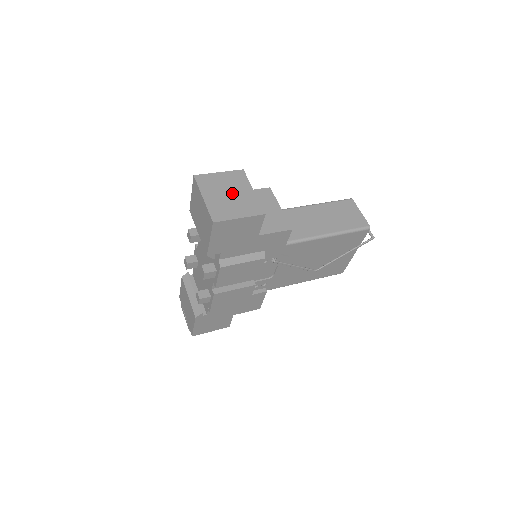
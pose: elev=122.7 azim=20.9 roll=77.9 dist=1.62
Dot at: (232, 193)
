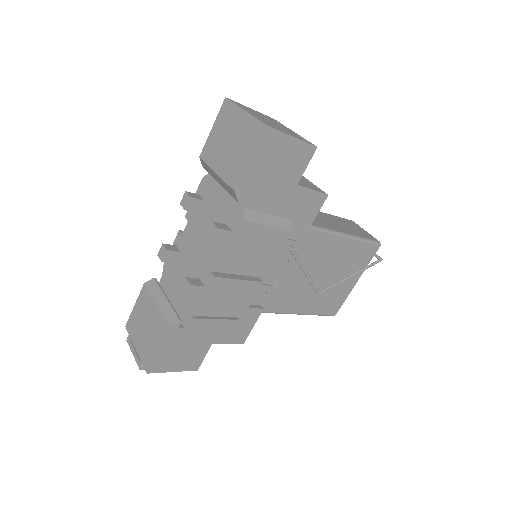
Dot at: (274, 122)
